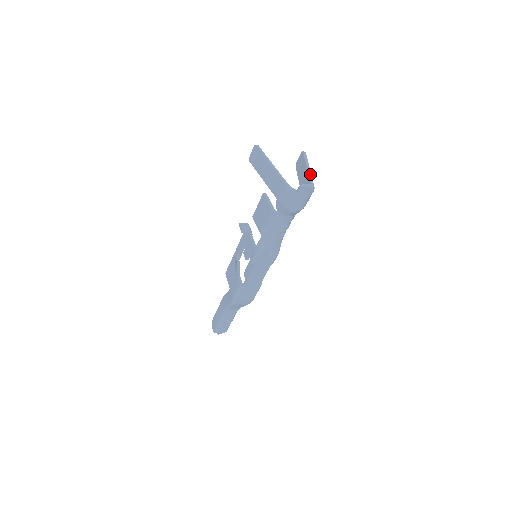
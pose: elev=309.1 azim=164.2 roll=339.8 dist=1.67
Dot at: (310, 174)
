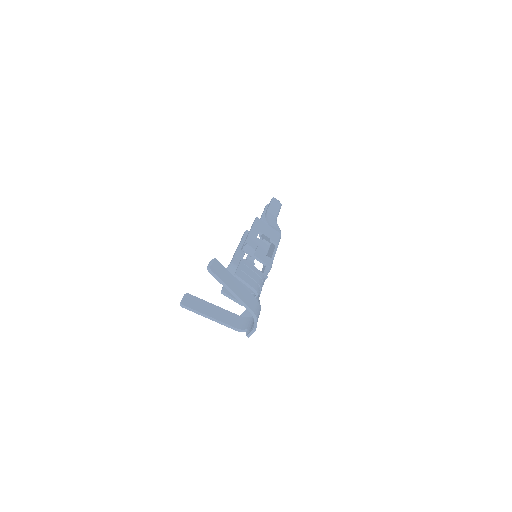
Dot at: (238, 299)
